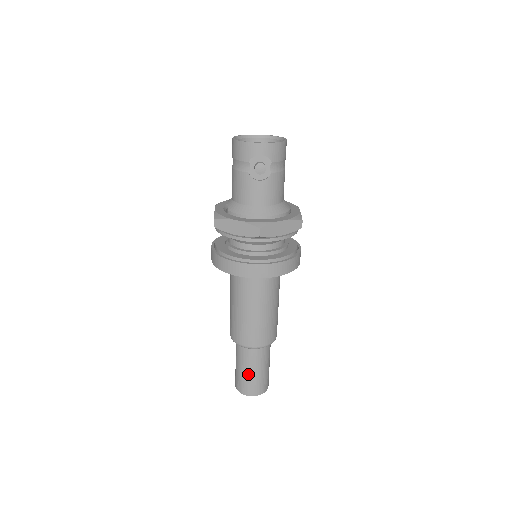
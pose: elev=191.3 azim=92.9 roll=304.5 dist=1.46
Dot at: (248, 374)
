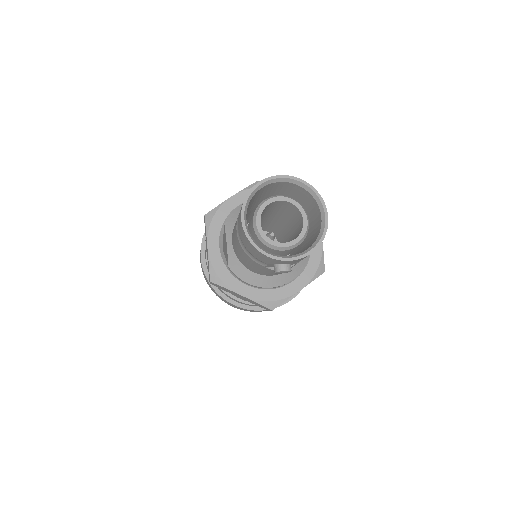
Dot at: occluded
